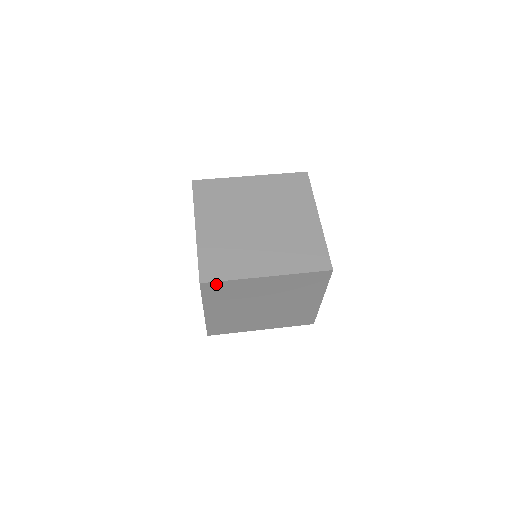
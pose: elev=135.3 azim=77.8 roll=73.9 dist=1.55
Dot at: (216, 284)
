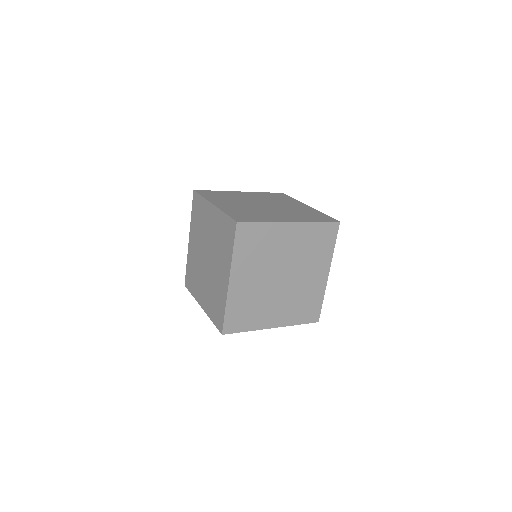
Dot at: (250, 227)
